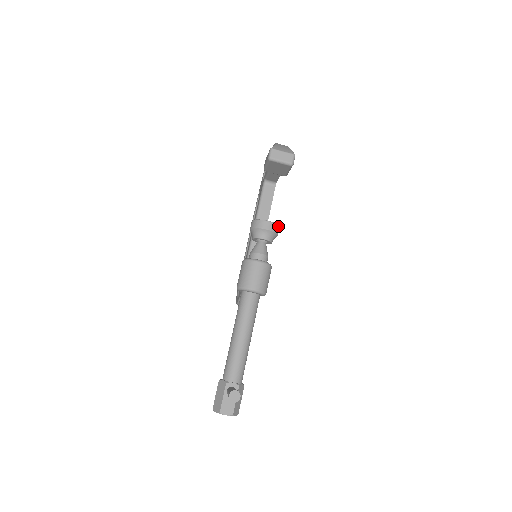
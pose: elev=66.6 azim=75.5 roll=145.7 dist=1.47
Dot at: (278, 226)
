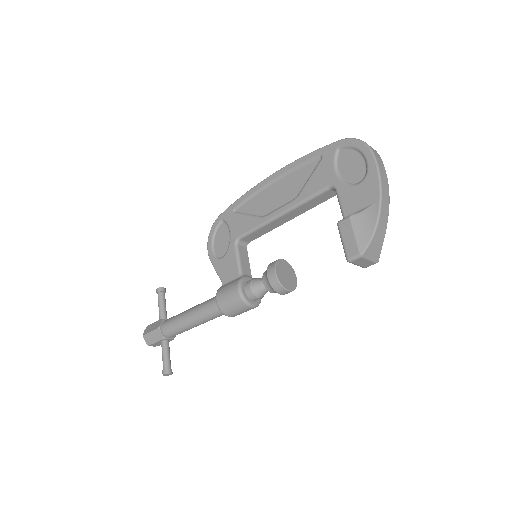
Dot at: (296, 286)
